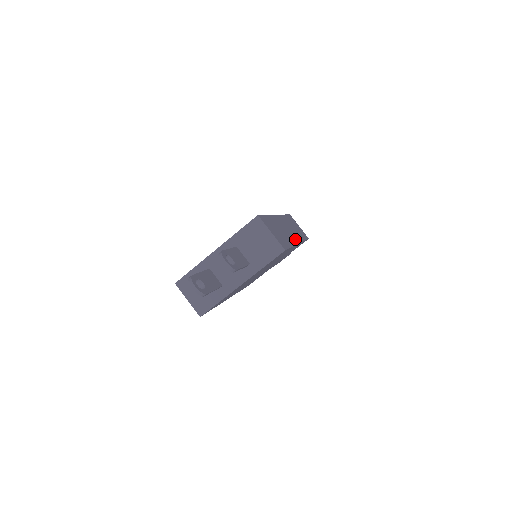
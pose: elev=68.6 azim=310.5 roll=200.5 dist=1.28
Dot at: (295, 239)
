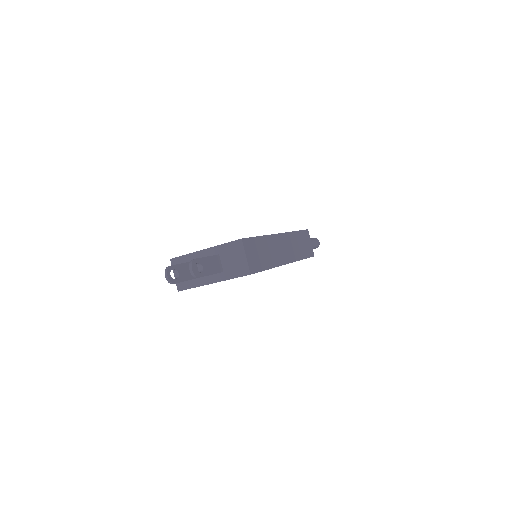
Dot at: (284, 259)
